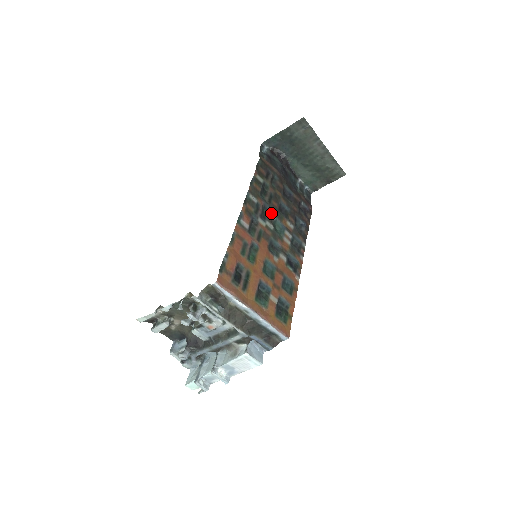
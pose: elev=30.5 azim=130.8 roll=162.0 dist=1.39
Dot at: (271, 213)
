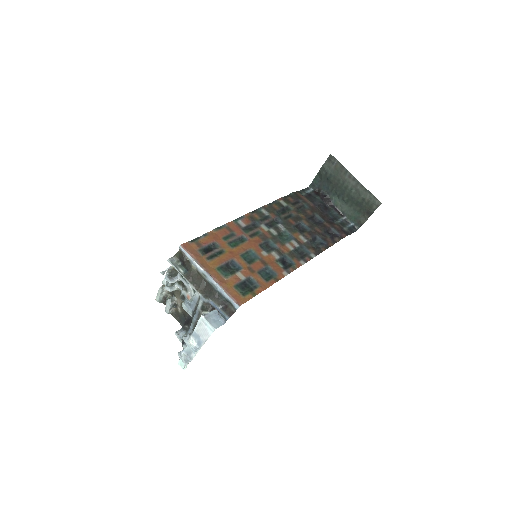
Dot at: (282, 225)
